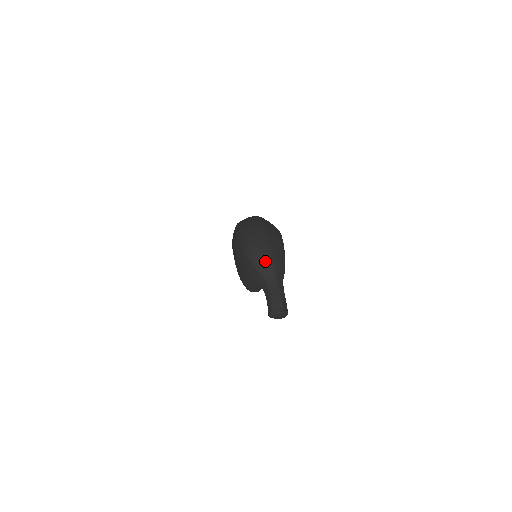
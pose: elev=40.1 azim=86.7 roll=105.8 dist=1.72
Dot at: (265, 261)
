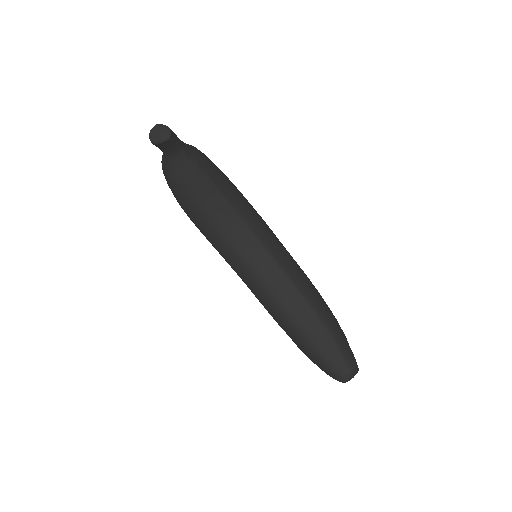
Dot at: occluded
